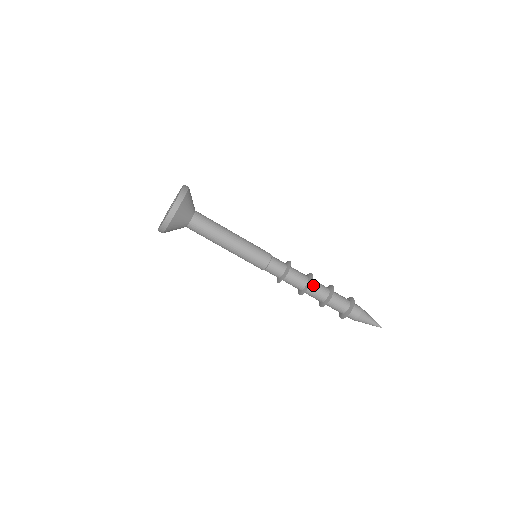
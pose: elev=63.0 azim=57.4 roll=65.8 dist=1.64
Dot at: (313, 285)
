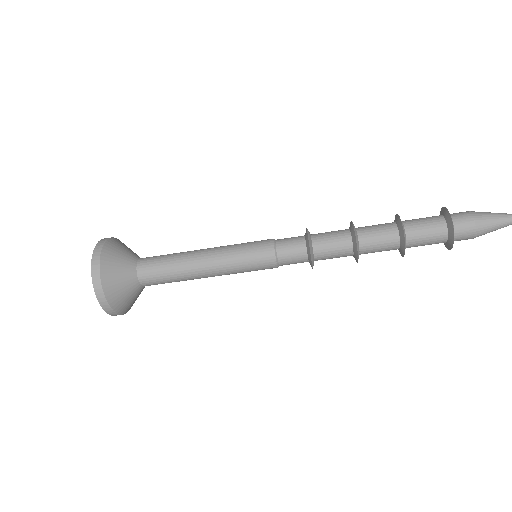
Dot at: (365, 248)
